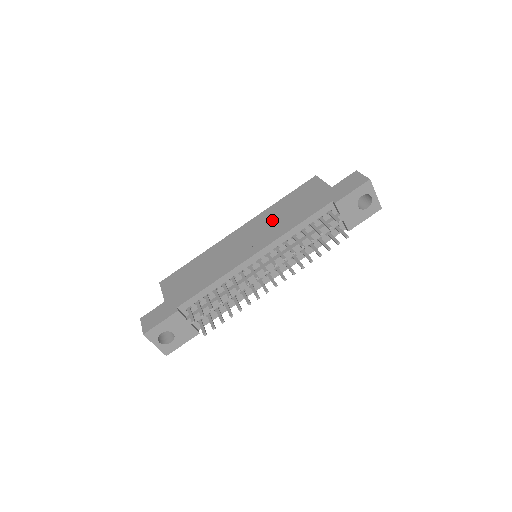
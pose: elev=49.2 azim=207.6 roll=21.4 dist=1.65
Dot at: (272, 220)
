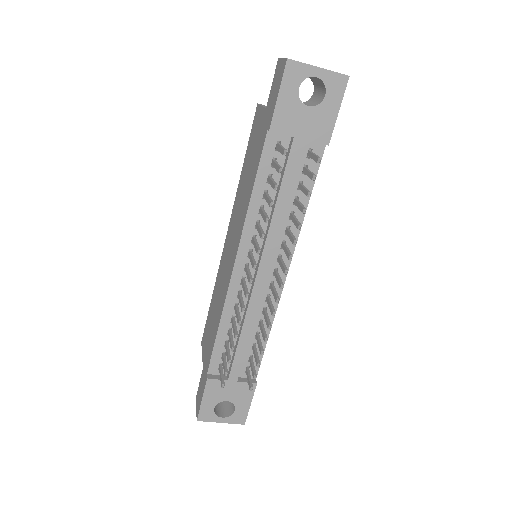
Dot at: (239, 203)
